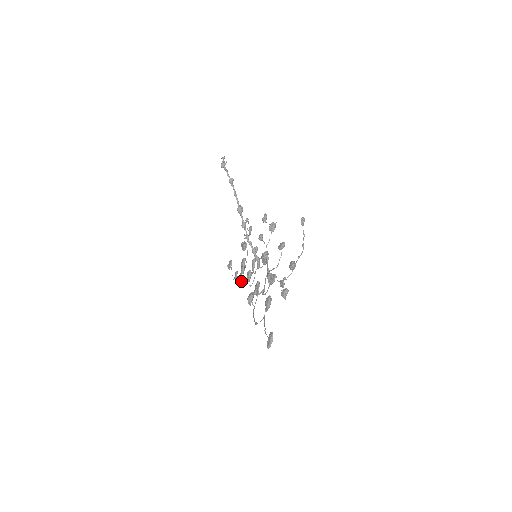
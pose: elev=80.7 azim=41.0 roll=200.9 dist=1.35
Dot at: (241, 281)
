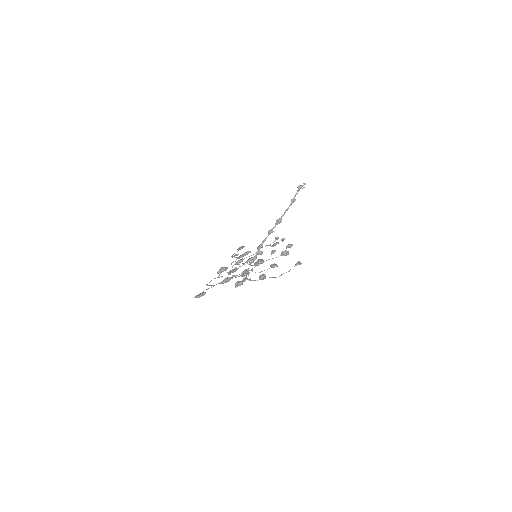
Dot at: occluded
